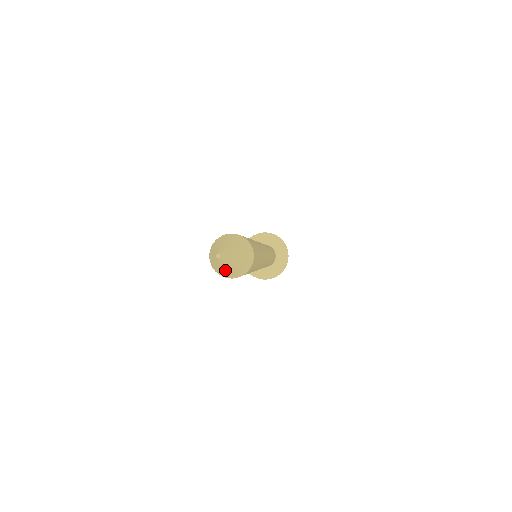
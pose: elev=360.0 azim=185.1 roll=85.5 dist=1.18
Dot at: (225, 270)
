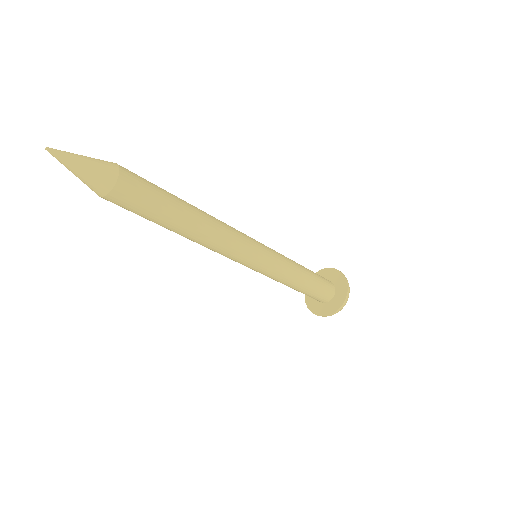
Dot at: (79, 177)
